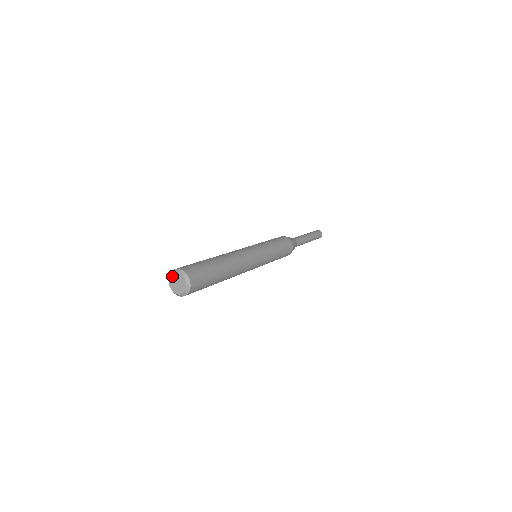
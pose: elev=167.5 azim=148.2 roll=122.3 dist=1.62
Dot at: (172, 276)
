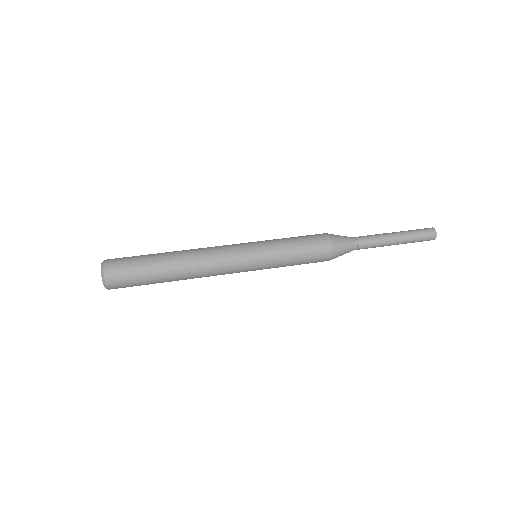
Dot at: (101, 266)
